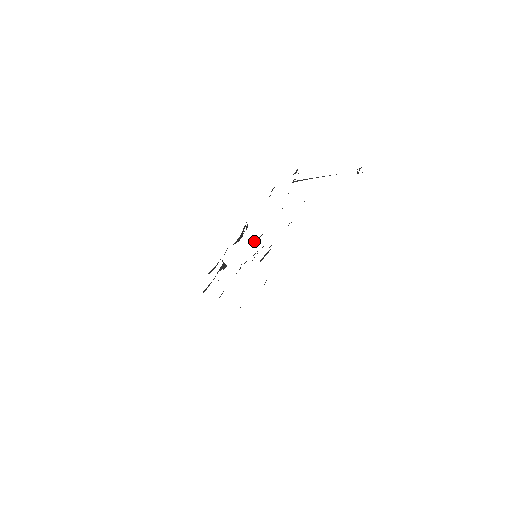
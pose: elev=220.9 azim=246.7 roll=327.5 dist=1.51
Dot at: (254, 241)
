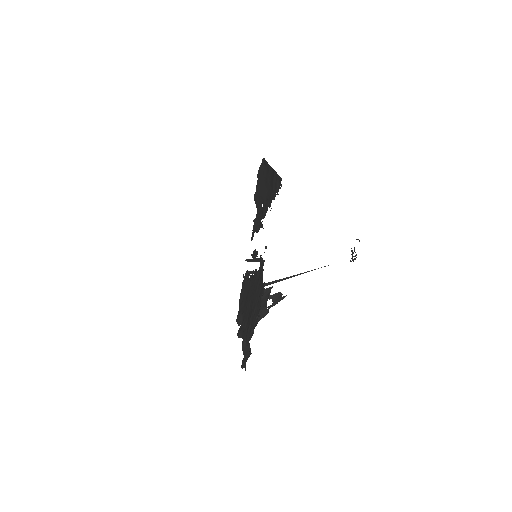
Dot at: (249, 272)
